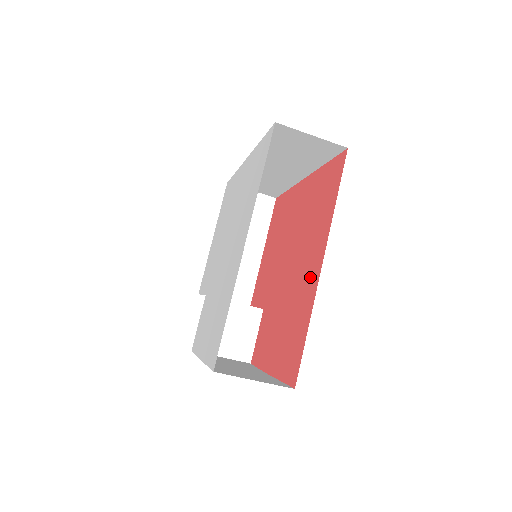
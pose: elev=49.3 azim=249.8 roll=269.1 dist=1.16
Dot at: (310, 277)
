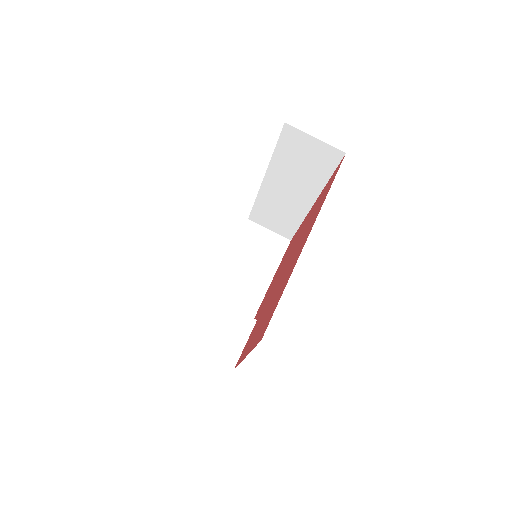
Dot at: (297, 255)
